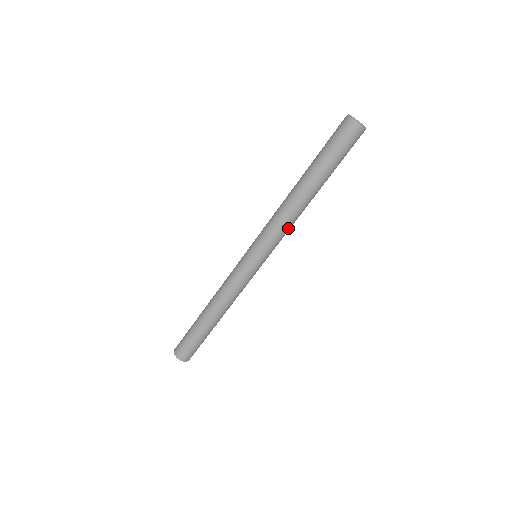
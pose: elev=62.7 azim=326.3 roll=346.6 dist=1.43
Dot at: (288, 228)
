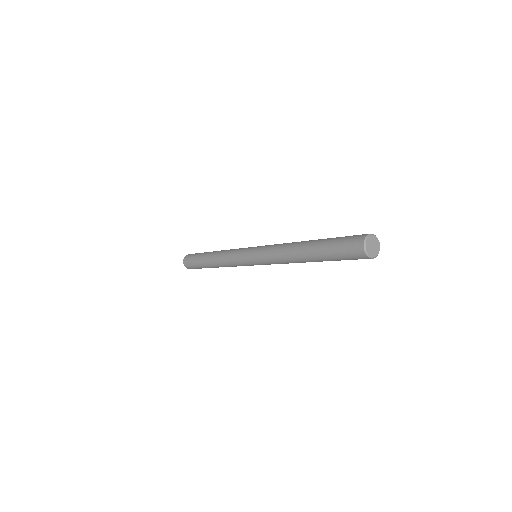
Dot at: (282, 263)
